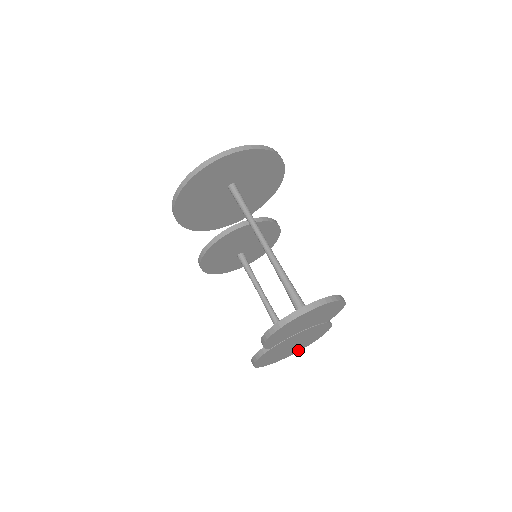
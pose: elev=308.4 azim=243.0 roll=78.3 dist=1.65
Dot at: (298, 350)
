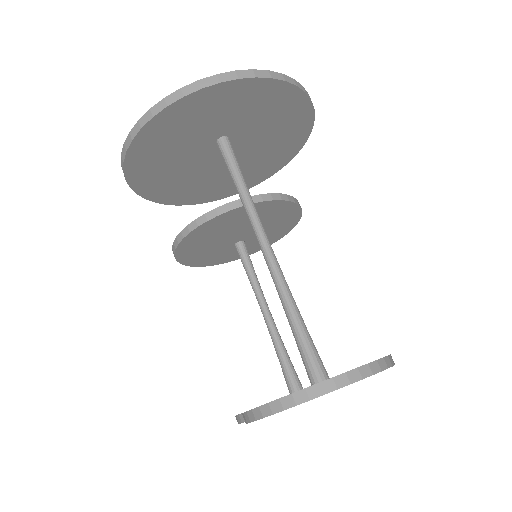
Dot at: occluded
